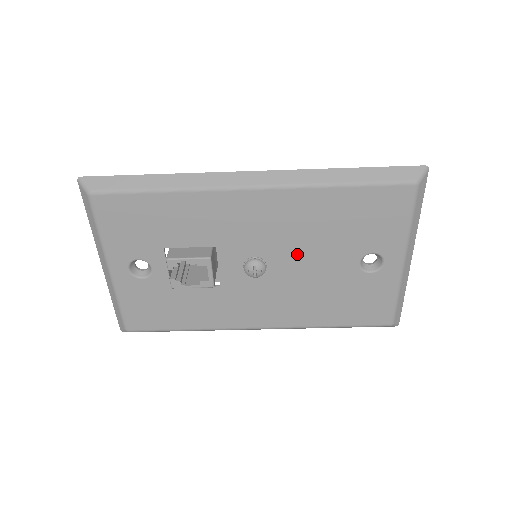
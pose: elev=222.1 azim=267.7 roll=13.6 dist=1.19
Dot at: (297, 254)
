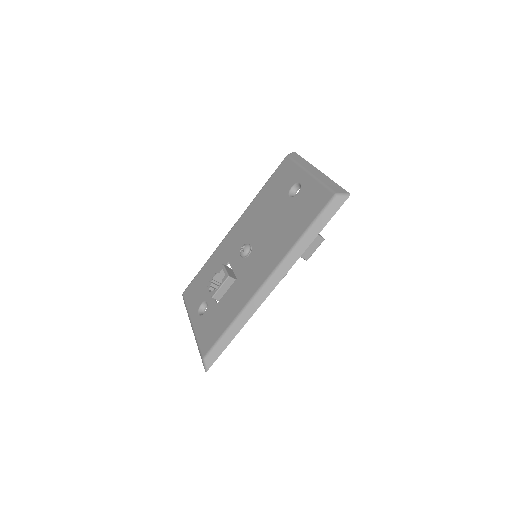
Dot at: (261, 226)
